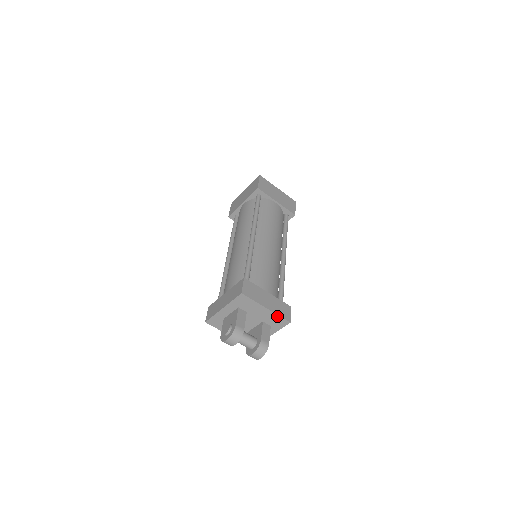
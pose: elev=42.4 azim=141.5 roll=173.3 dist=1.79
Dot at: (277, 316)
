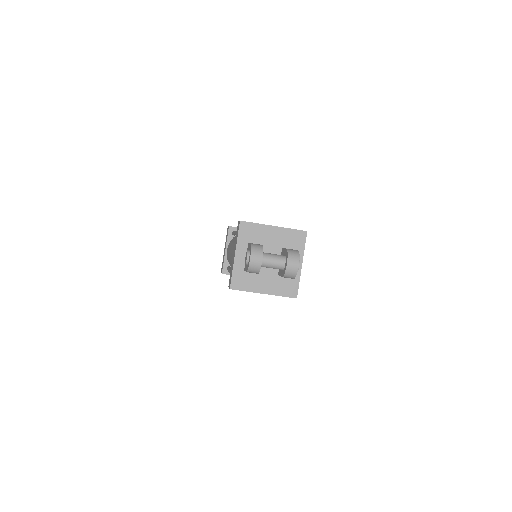
Dot at: (290, 231)
